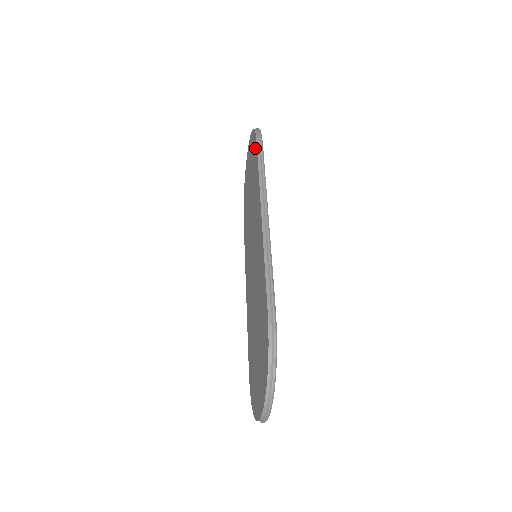
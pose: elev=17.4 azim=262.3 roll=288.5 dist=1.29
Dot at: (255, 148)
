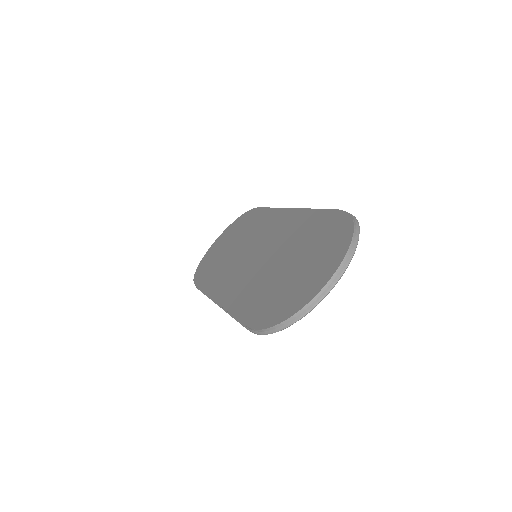
Dot at: (254, 212)
